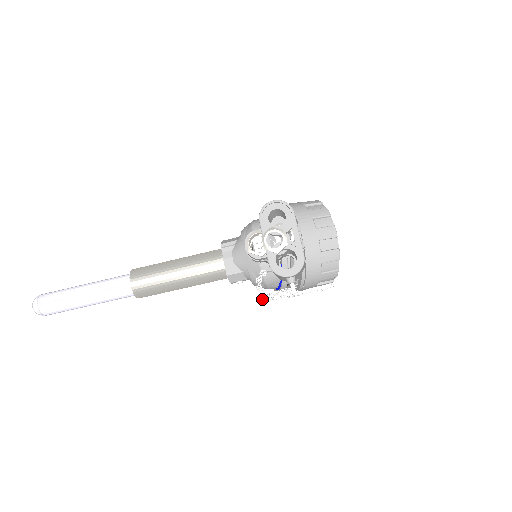
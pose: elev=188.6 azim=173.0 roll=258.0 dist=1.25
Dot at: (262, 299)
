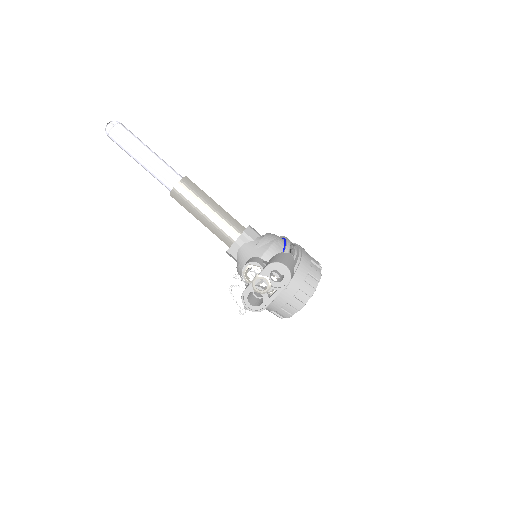
Dot at: occluded
